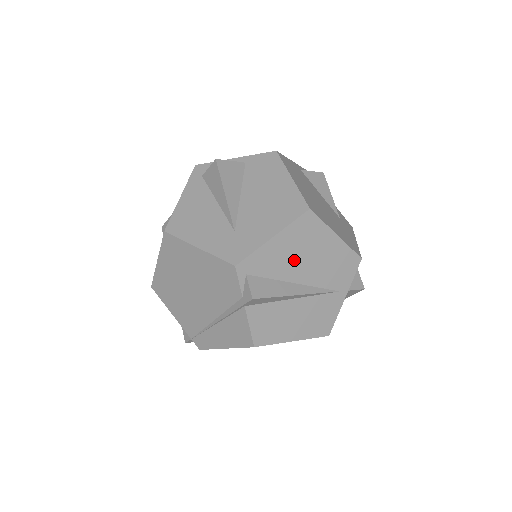
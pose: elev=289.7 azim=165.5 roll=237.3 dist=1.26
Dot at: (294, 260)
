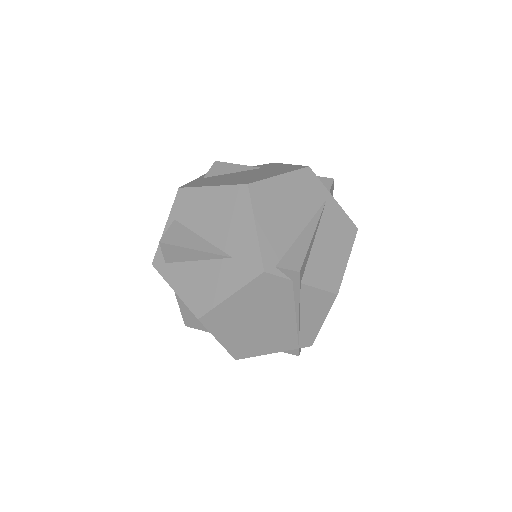
Dot at: (283, 221)
